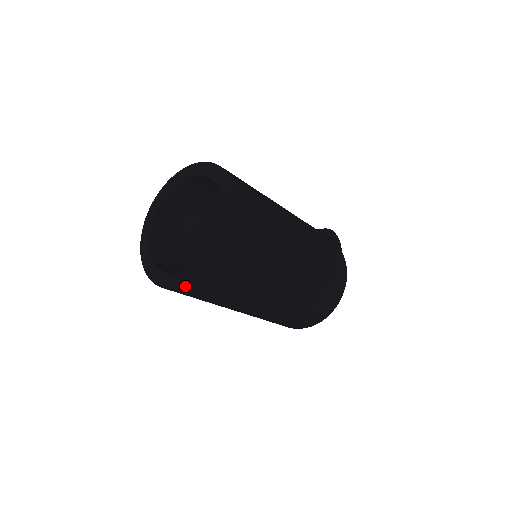
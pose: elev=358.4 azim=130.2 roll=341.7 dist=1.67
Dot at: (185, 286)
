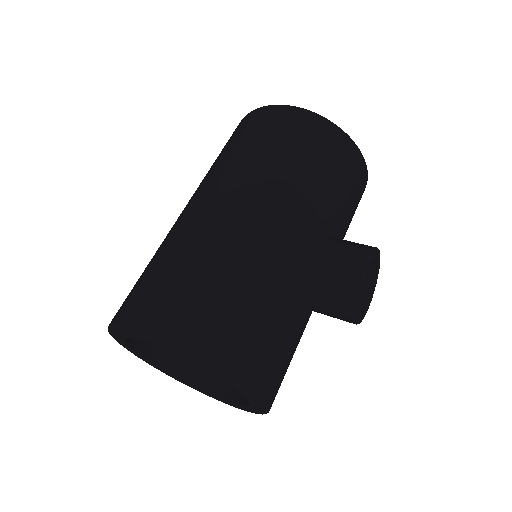
Dot at: occluded
